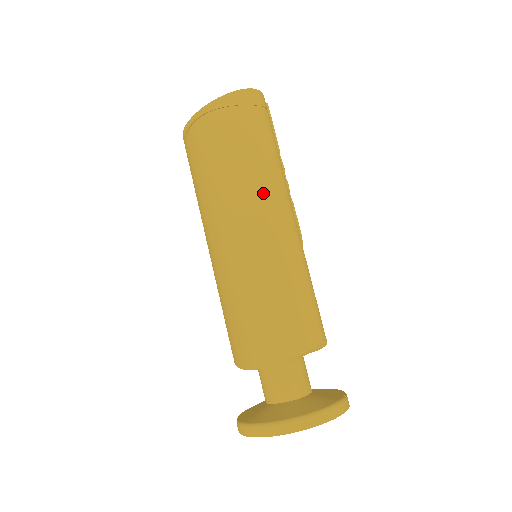
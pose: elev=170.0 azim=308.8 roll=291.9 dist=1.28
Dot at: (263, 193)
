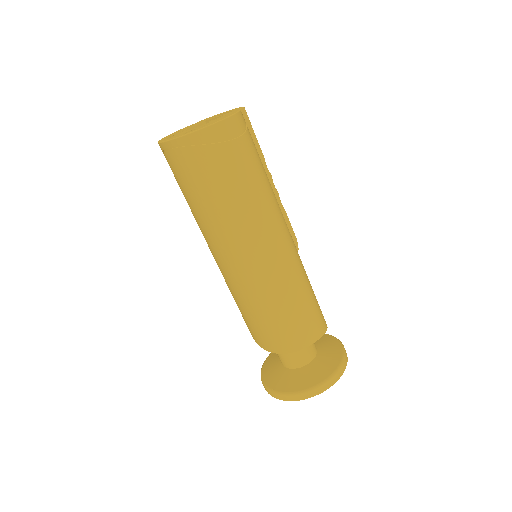
Dot at: (257, 227)
